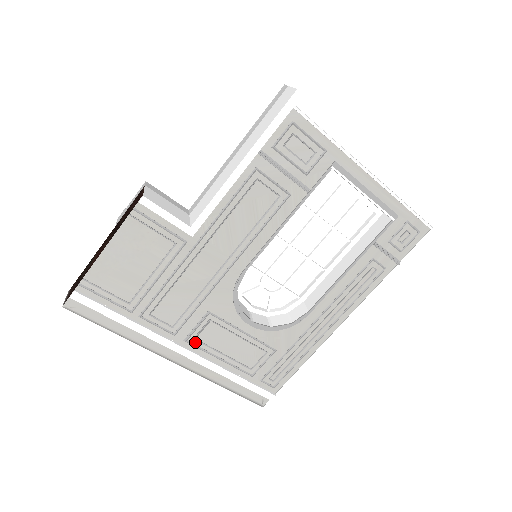
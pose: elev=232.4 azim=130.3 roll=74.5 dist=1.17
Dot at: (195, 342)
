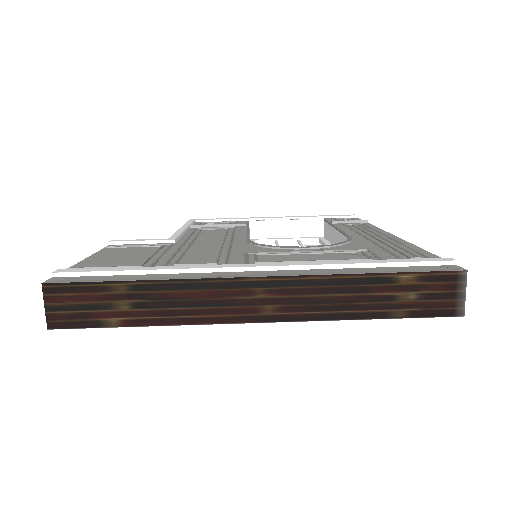
Dot at: occluded
